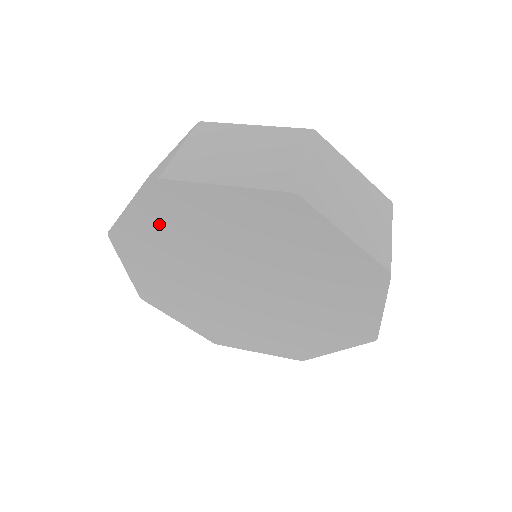
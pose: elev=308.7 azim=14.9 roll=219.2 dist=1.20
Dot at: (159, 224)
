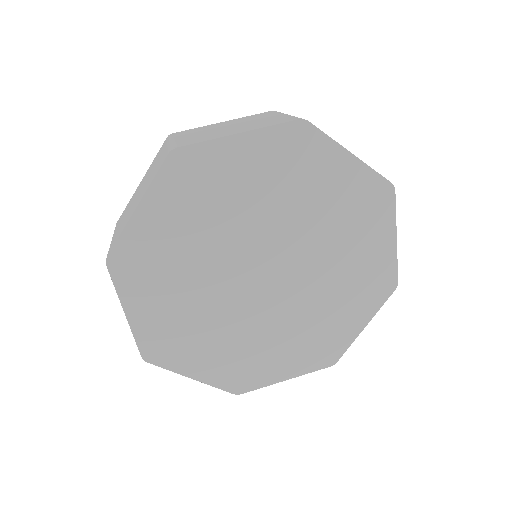
Dot at: (252, 165)
